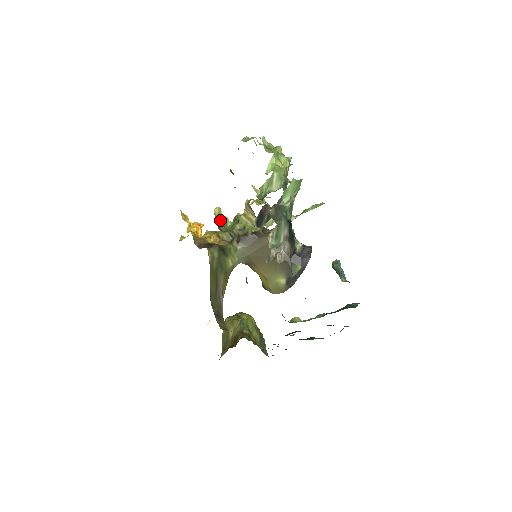
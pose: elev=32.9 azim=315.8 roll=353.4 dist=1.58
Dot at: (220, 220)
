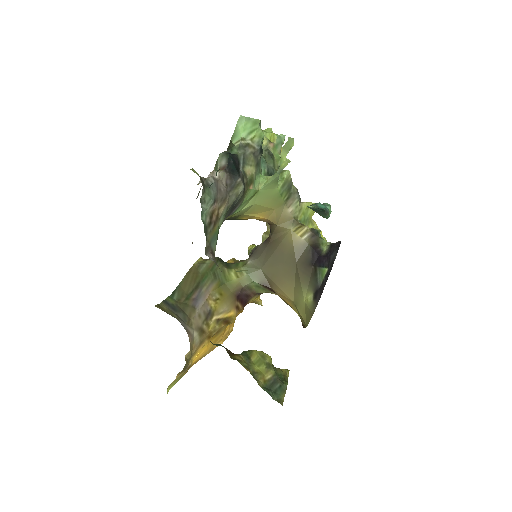
Dot at: occluded
